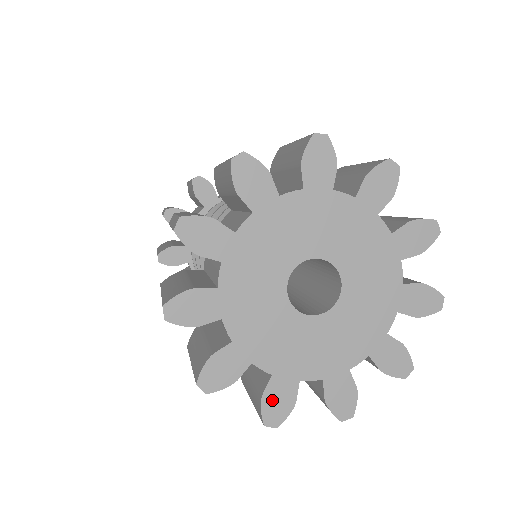
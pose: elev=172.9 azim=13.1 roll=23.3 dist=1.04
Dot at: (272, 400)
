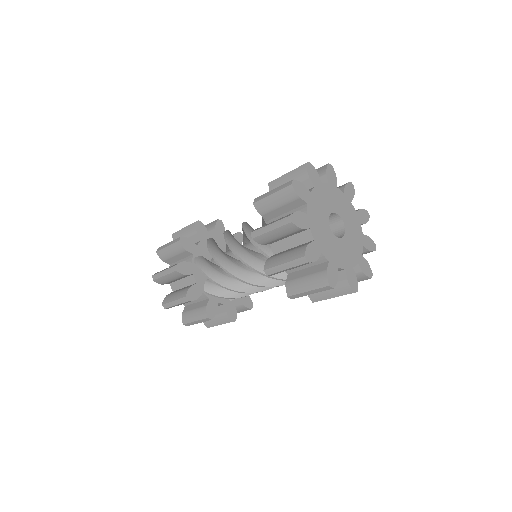
Dot at: (311, 249)
